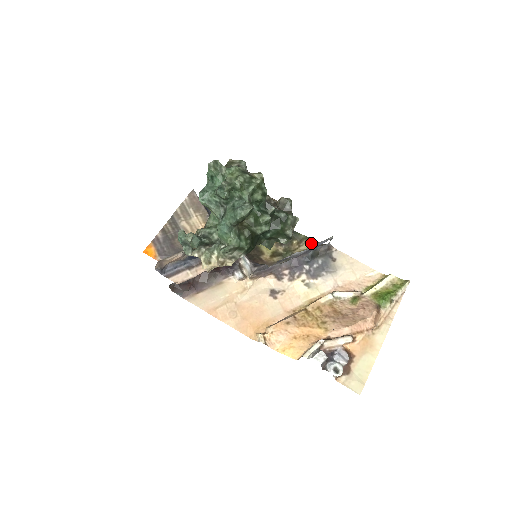
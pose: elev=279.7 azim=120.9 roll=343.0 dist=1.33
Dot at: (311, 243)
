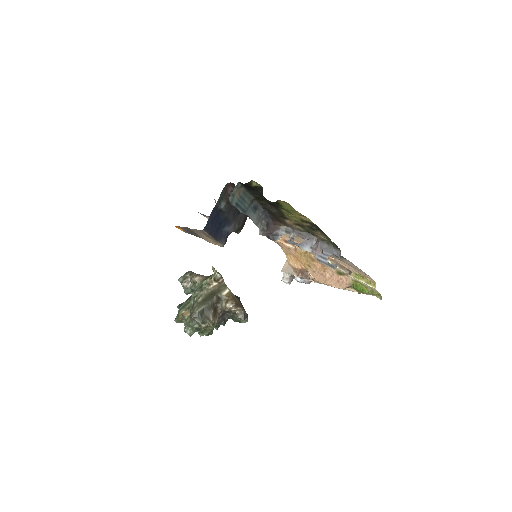
Dot at: (331, 242)
